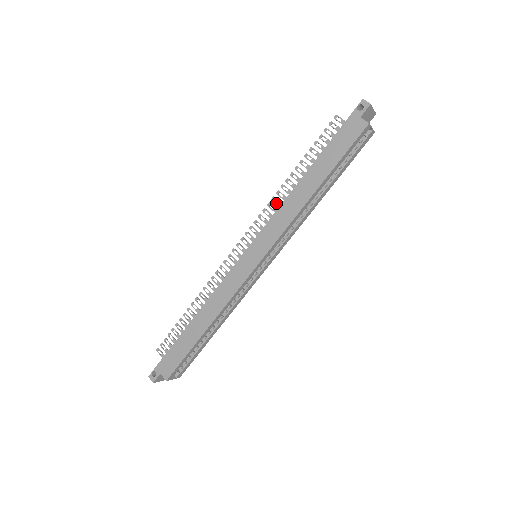
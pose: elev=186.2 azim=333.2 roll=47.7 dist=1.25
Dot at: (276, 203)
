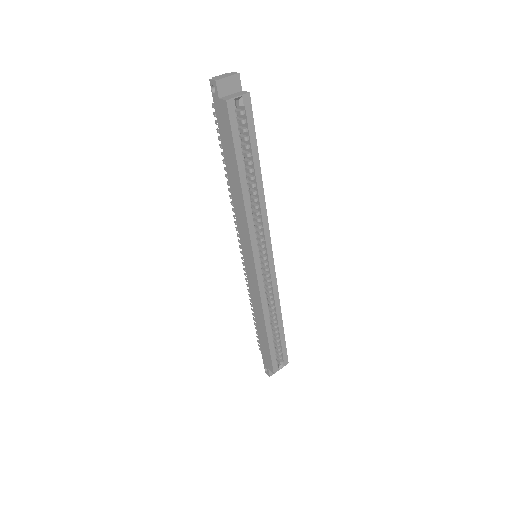
Dot at: occluded
